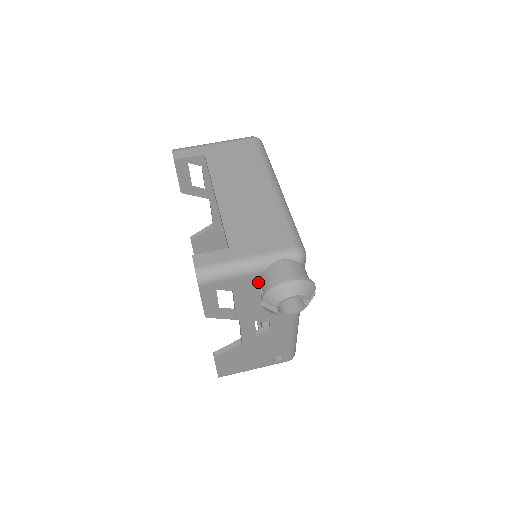
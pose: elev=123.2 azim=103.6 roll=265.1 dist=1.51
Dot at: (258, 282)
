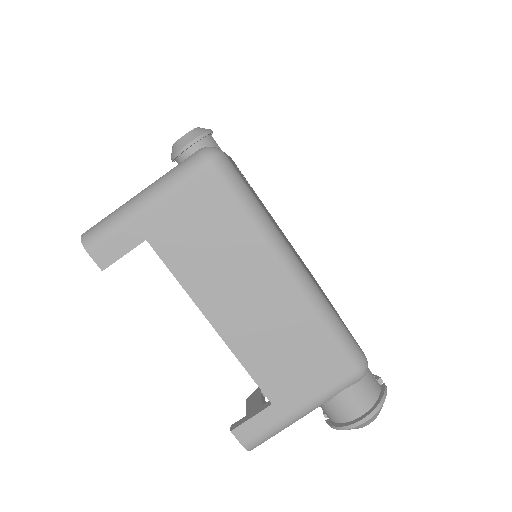
Dot at: occluded
